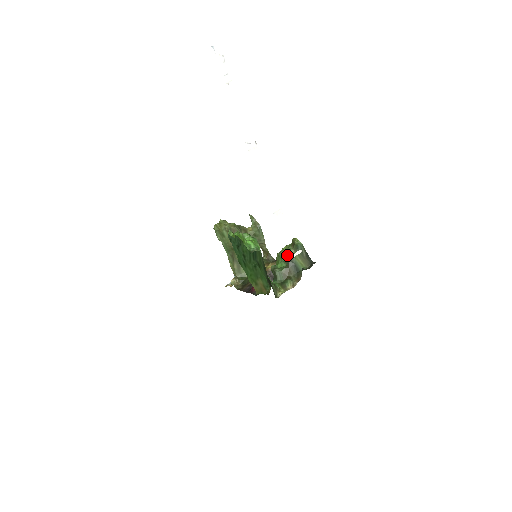
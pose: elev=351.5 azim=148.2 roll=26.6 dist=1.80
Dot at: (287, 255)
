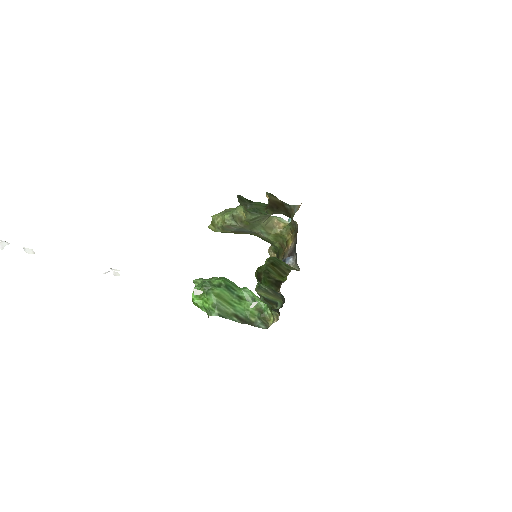
Dot at: occluded
